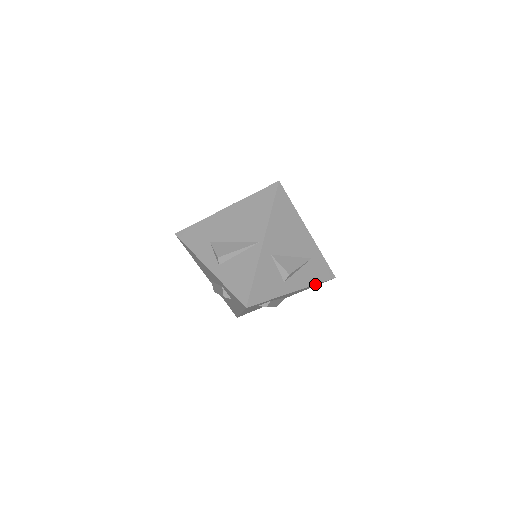
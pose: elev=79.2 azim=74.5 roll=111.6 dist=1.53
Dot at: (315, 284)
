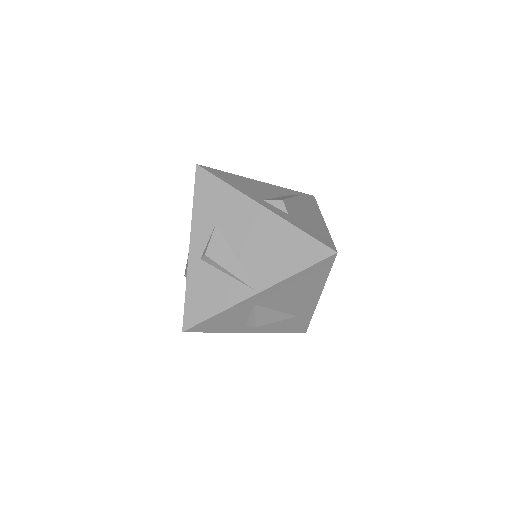
Dot at: (279, 332)
